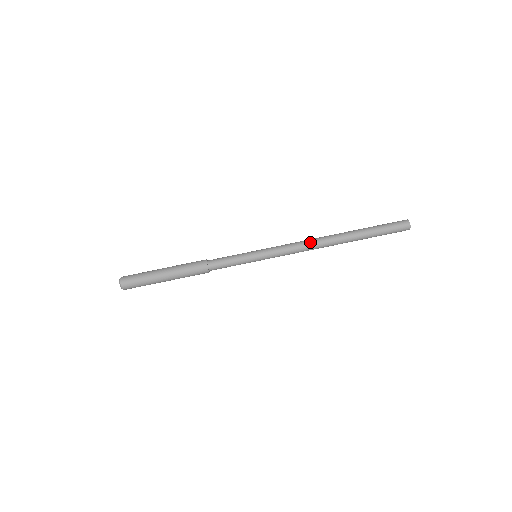
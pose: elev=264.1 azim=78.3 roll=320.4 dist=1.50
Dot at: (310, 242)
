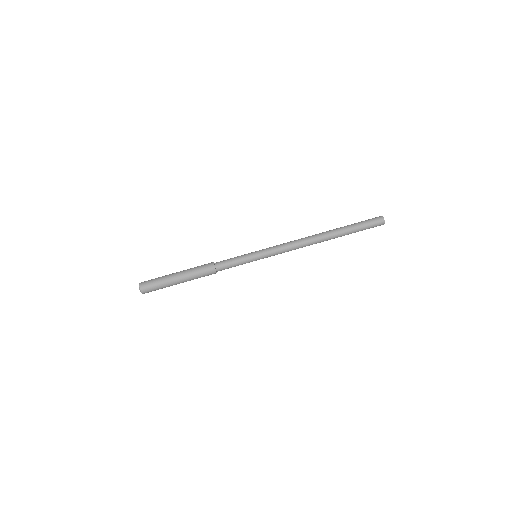
Dot at: (302, 243)
